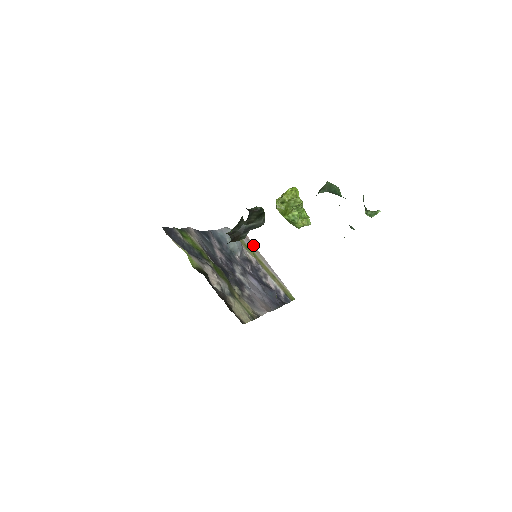
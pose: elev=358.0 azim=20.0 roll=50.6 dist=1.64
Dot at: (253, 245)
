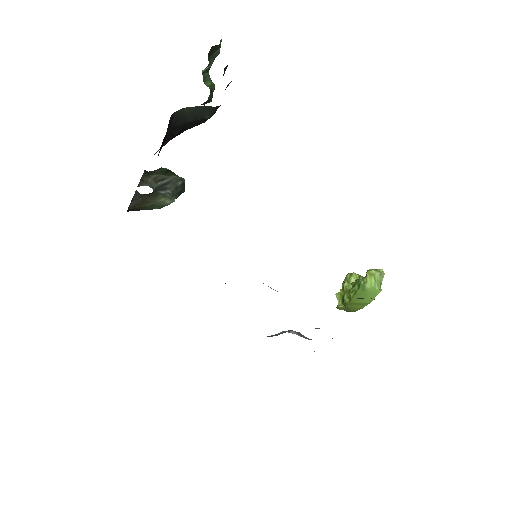
Dot at: occluded
